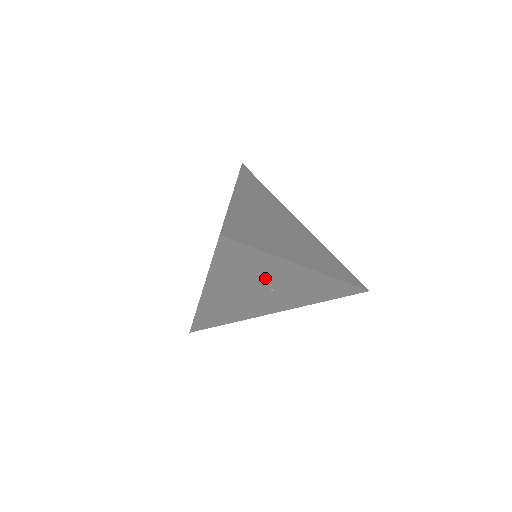
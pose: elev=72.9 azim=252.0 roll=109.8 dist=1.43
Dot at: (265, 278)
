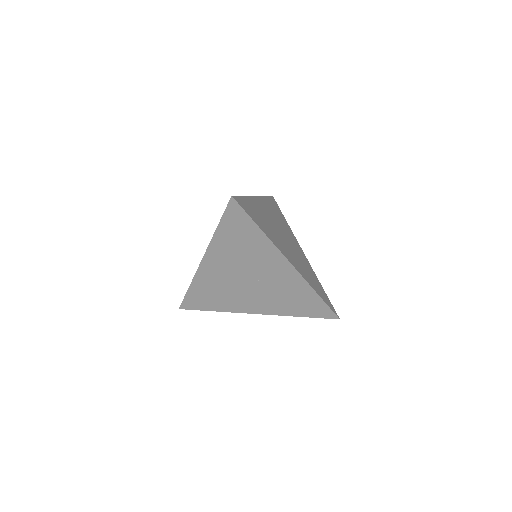
Dot at: (256, 263)
